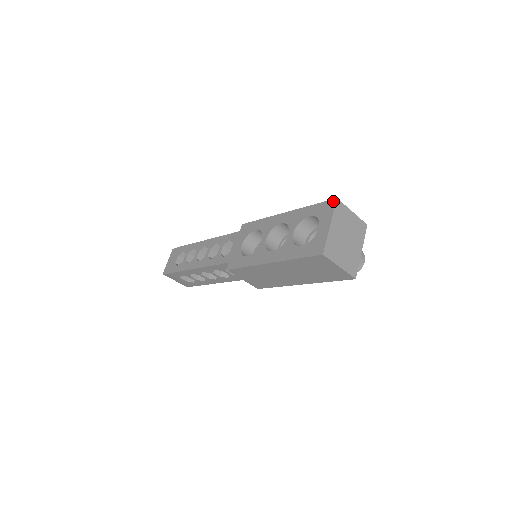
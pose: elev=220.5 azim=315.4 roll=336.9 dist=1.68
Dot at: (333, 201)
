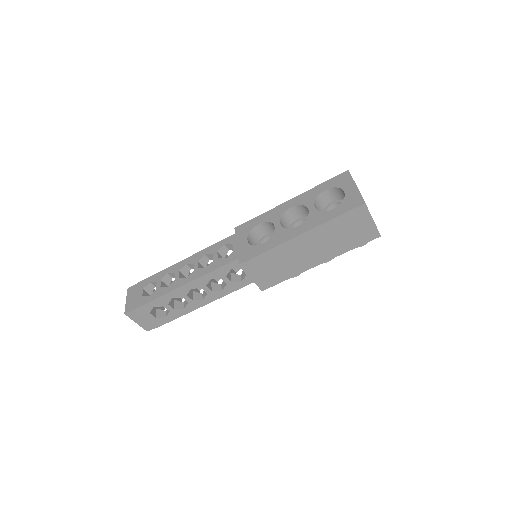
Dot at: (346, 172)
